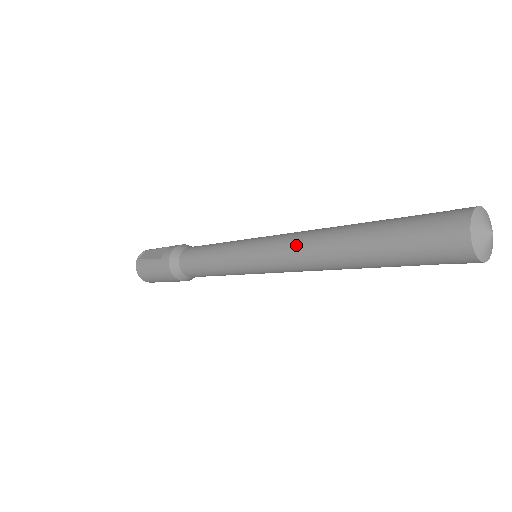
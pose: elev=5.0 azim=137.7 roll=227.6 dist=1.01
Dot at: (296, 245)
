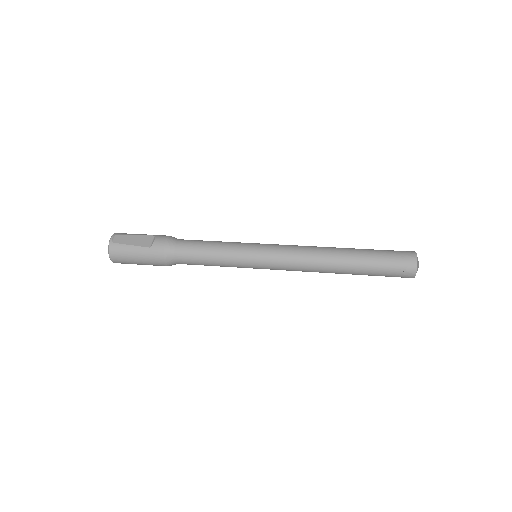
Dot at: (306, 257)
